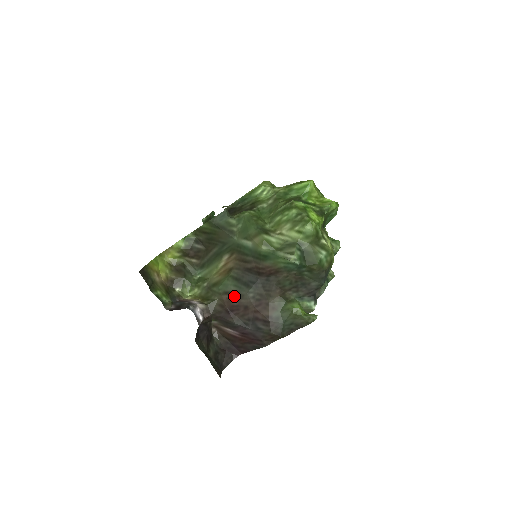
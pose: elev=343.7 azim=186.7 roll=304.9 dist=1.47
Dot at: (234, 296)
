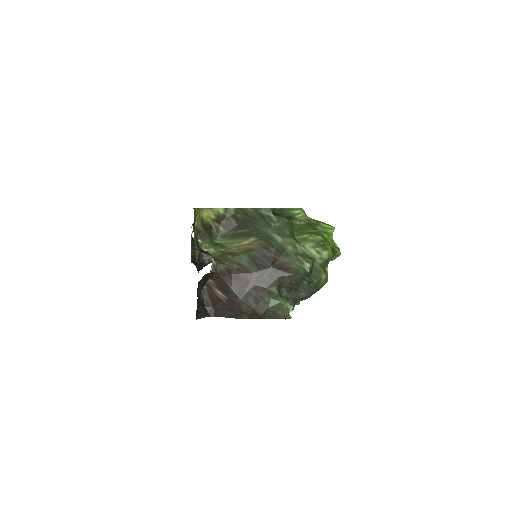
Dot at: (243, 269)
